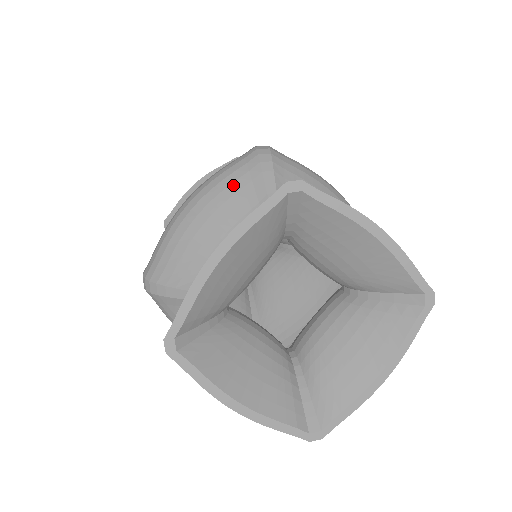
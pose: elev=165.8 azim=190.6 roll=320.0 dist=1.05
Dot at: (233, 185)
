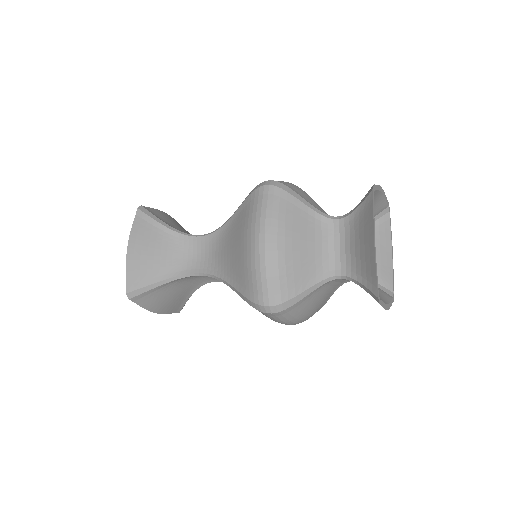
Dot at: (287, 214)
